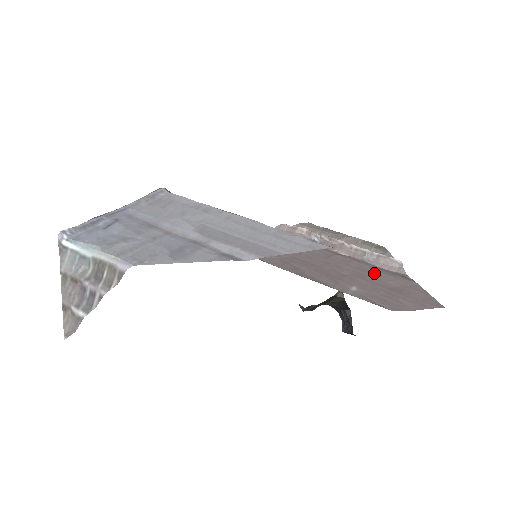
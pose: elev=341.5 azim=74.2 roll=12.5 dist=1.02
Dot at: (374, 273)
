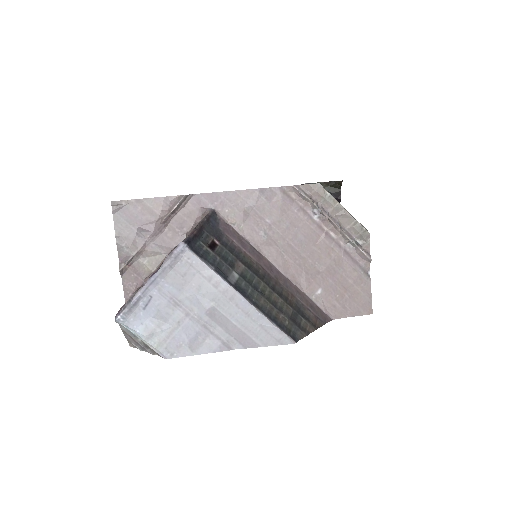
Dot at: (344, 268)
